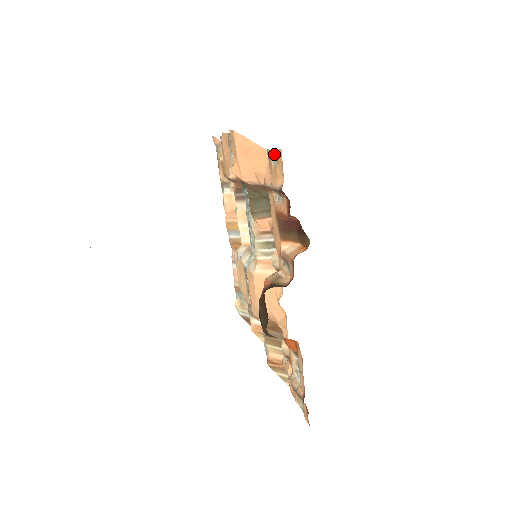
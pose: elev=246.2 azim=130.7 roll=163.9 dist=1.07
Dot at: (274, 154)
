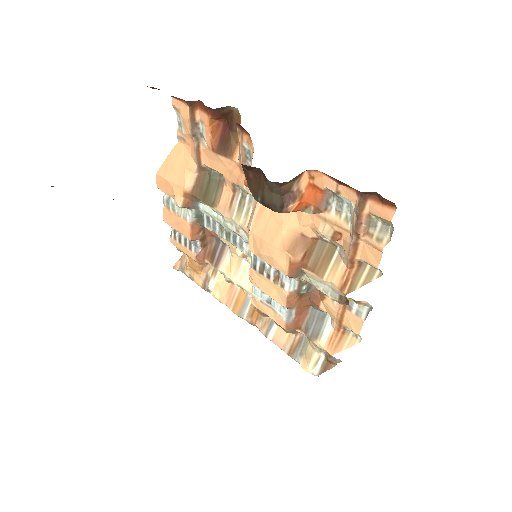
Dot at: (178, 123)
